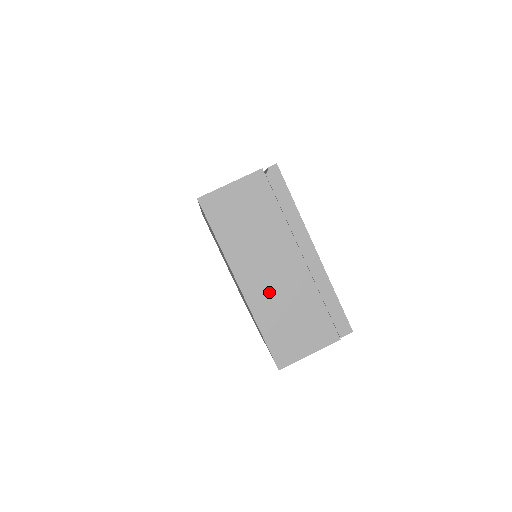
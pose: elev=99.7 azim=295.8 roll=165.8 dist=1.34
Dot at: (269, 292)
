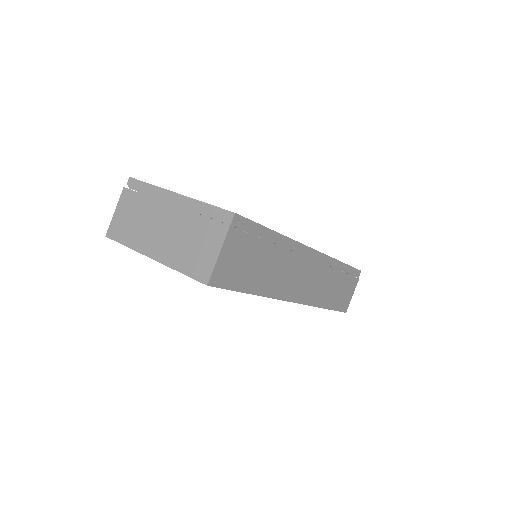
Dot at: (169, 244)
